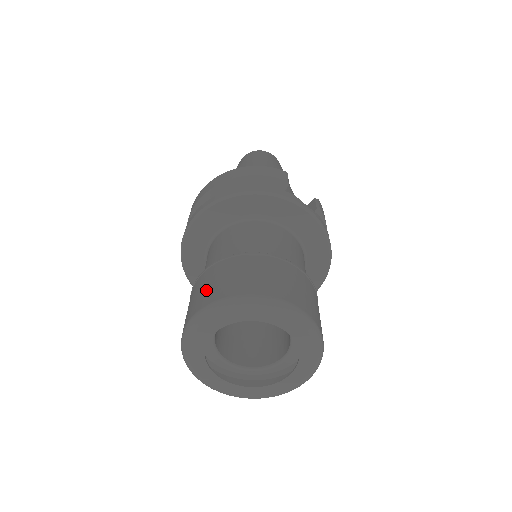
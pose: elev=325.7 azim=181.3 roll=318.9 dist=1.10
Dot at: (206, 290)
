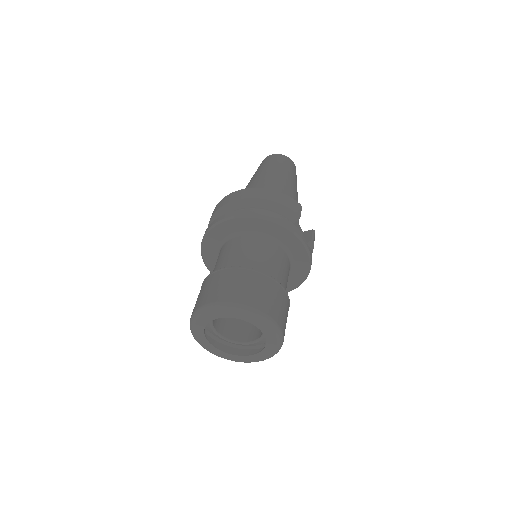
Dot at: (223, 288)
